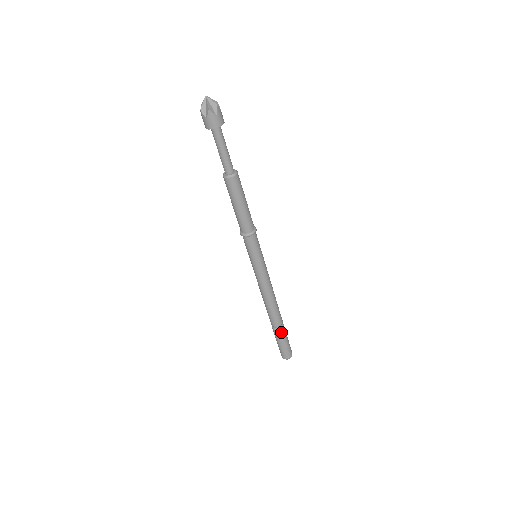
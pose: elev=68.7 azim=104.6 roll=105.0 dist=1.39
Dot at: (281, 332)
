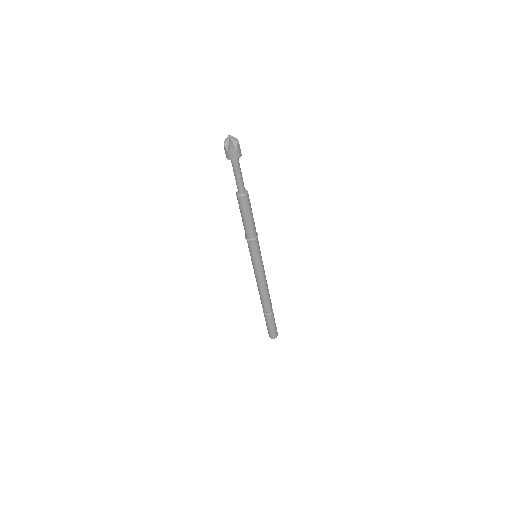
Dot at: (270, 317)
